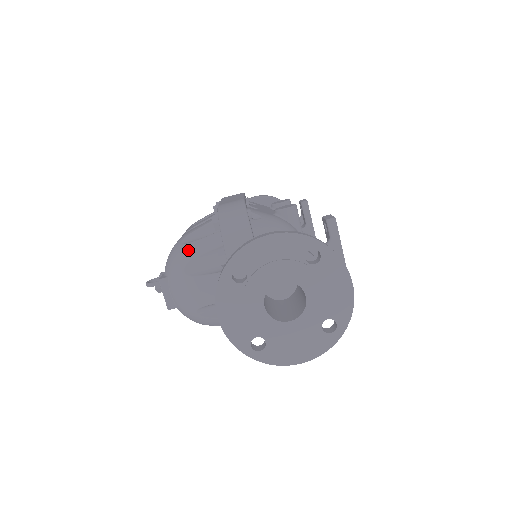
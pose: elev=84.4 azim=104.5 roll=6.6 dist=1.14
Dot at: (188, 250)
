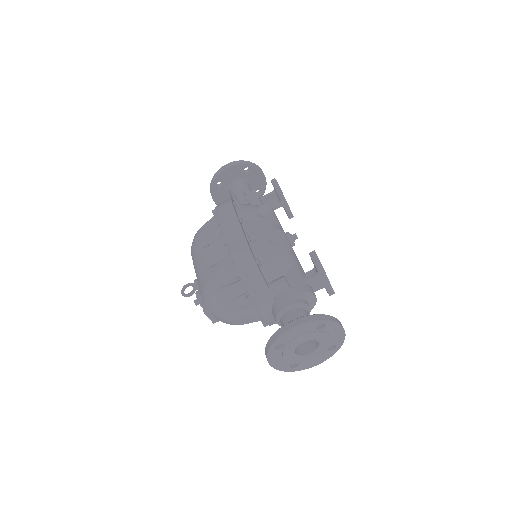
Dot at: (221, 296)
